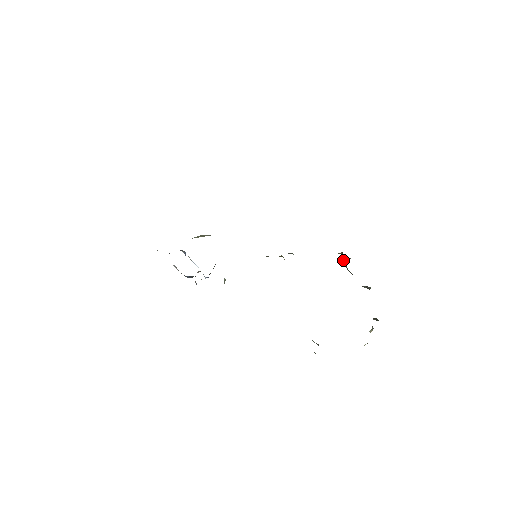
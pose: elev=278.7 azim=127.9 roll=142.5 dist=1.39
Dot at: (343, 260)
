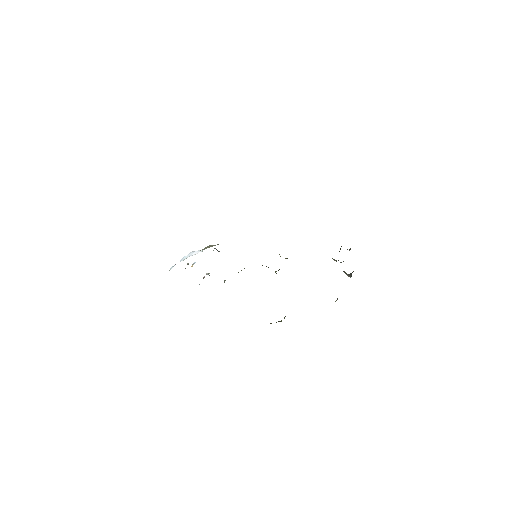
Dot at: occluded
